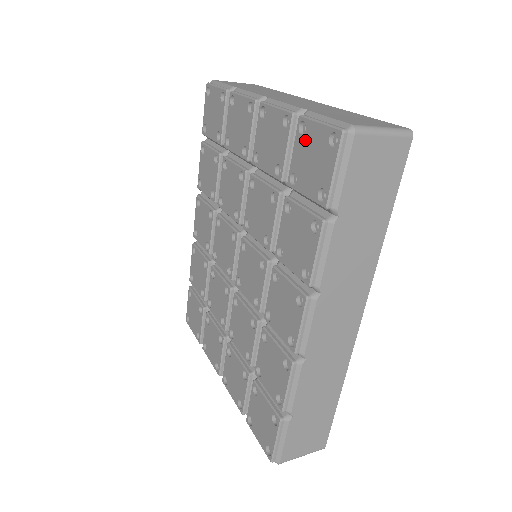
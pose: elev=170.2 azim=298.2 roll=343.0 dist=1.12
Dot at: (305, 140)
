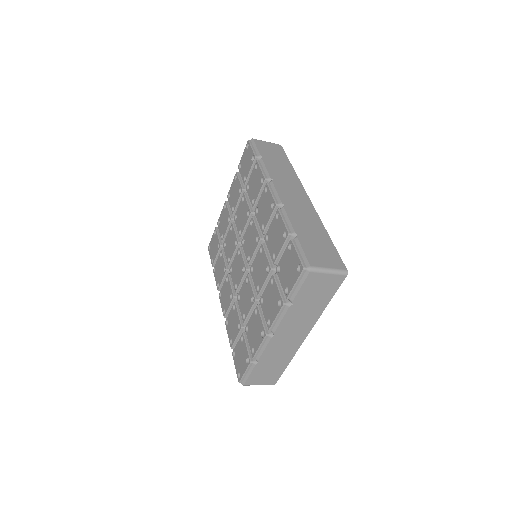
Dot at: (242, 165)
